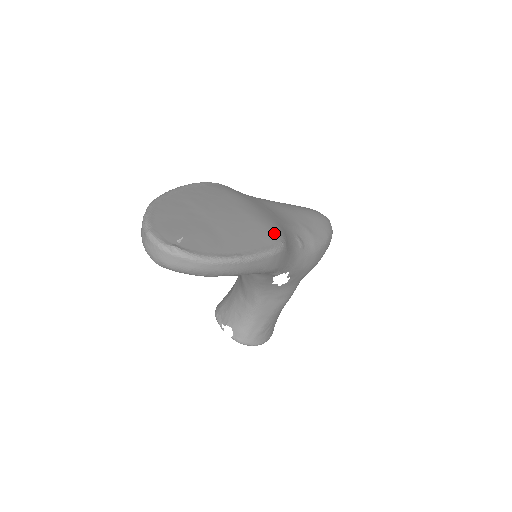
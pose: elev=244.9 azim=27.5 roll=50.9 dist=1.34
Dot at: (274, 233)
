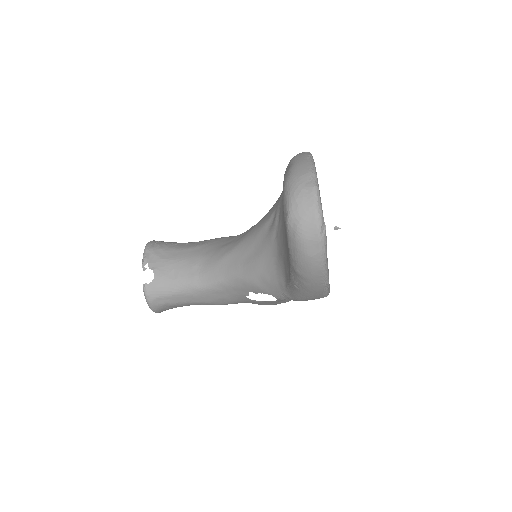
Dot at: occluded
